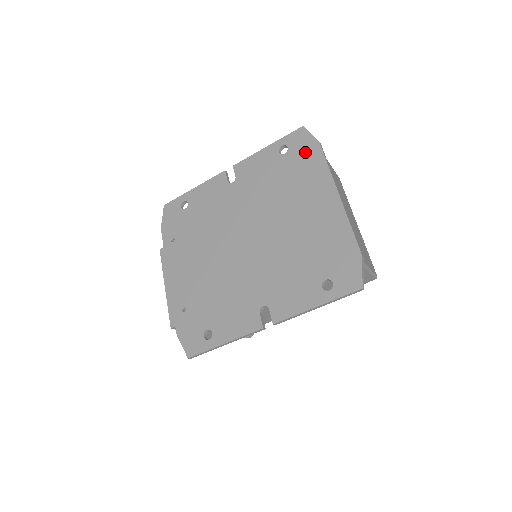
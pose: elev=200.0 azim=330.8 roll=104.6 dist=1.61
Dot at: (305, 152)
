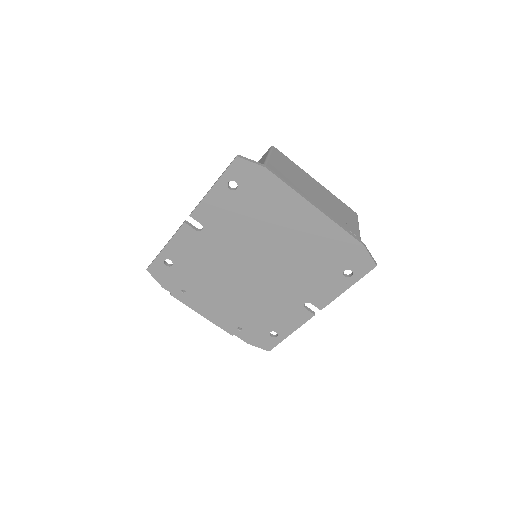
Dot at: (258, 182)
